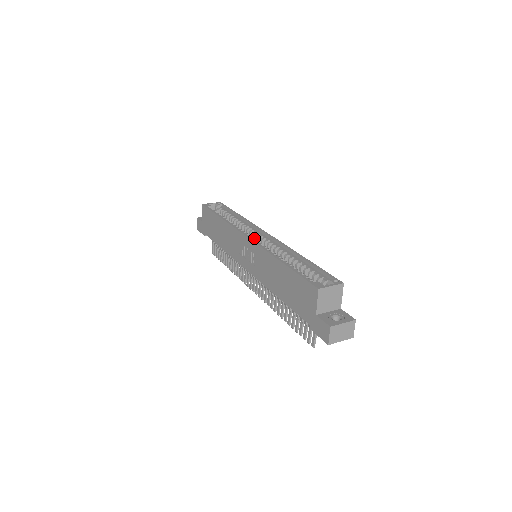
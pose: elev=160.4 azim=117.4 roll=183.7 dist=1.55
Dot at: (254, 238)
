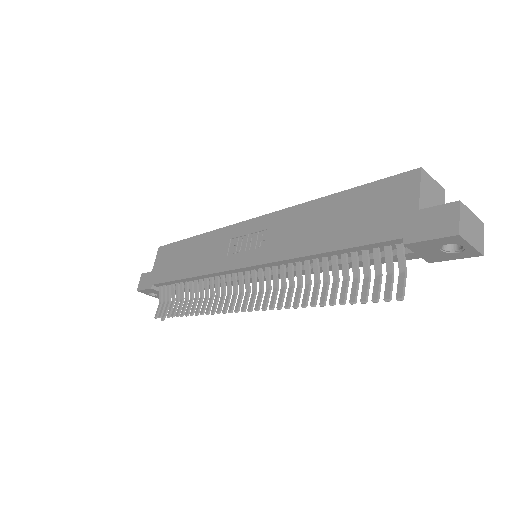
Dot at: occluded
